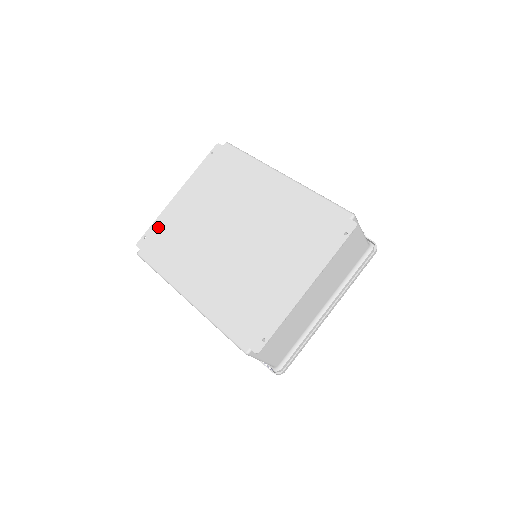
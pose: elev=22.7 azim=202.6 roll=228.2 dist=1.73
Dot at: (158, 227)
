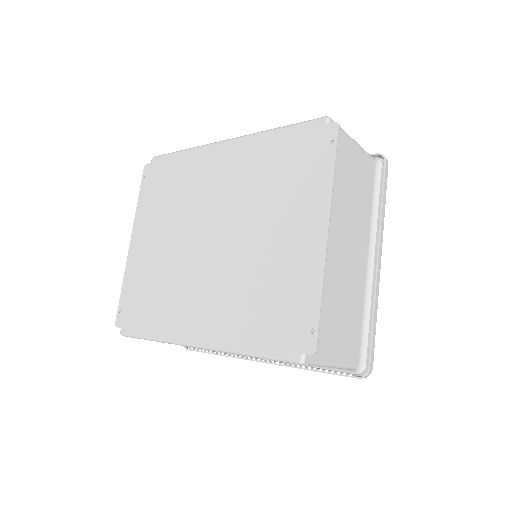
Dot at: (128, 290)
